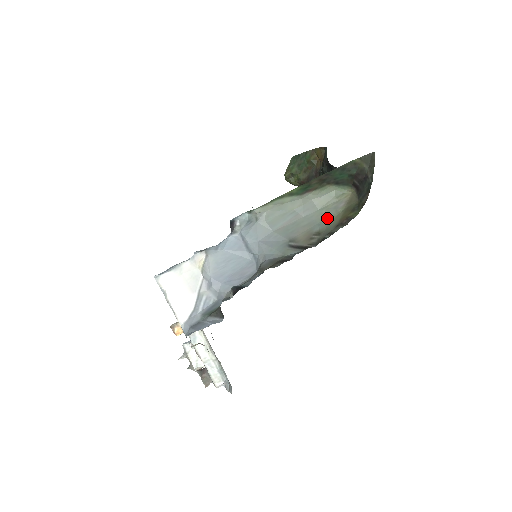
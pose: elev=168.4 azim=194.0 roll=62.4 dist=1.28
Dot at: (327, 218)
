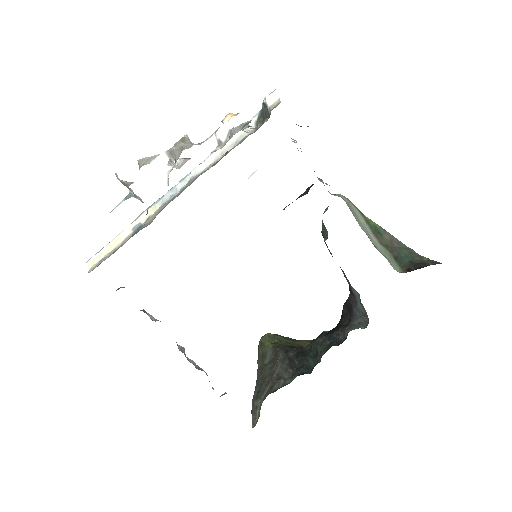
Dot at: occluded
